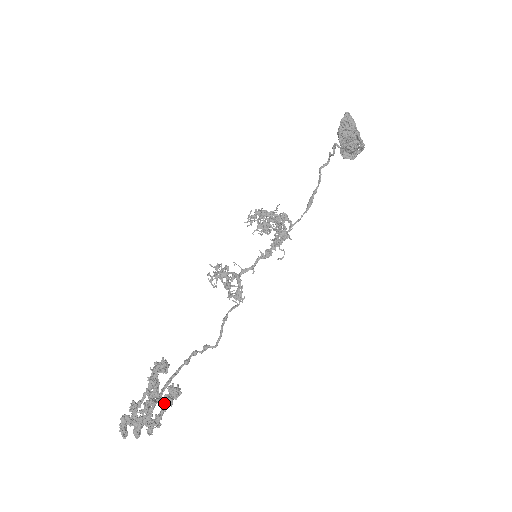
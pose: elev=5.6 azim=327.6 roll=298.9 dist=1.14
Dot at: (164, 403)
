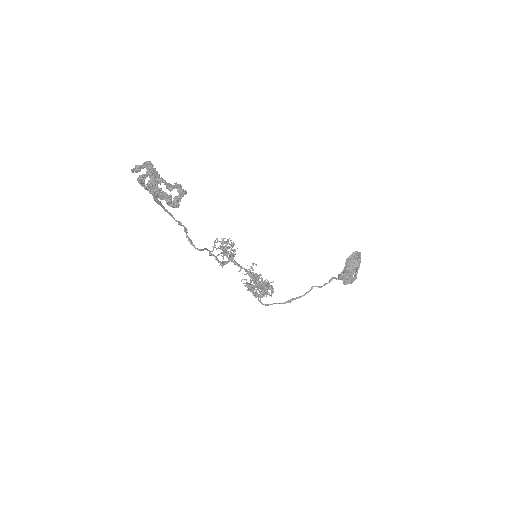
Dot at: (167, 195)
